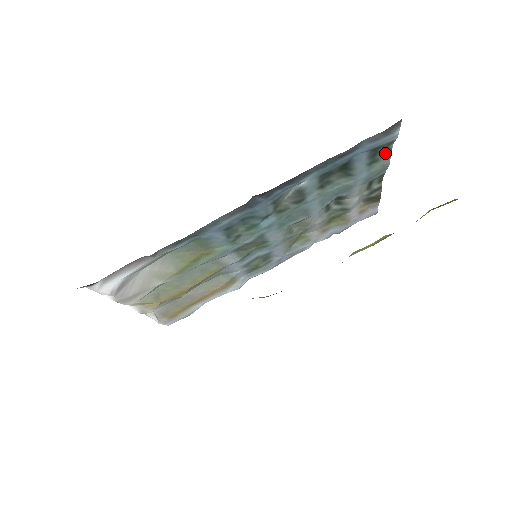
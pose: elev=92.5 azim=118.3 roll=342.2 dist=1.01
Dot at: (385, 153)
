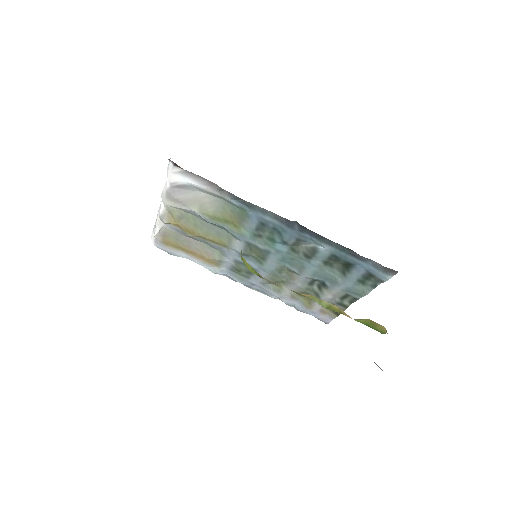
Dot at: (372, 285)
